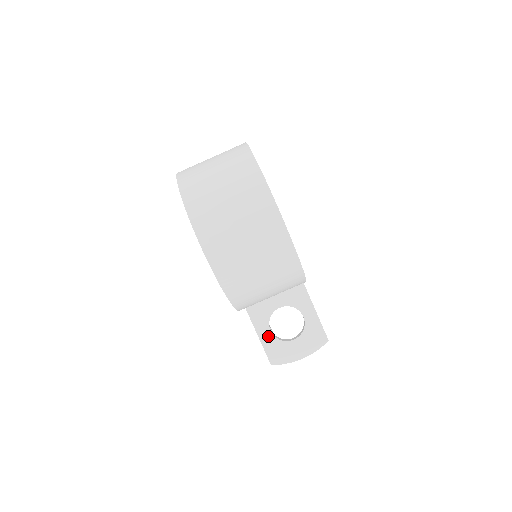
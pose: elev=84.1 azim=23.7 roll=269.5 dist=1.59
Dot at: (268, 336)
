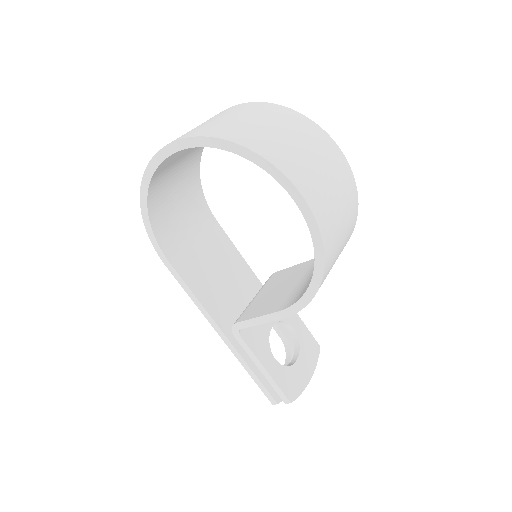
Dot at: (276, 367)
